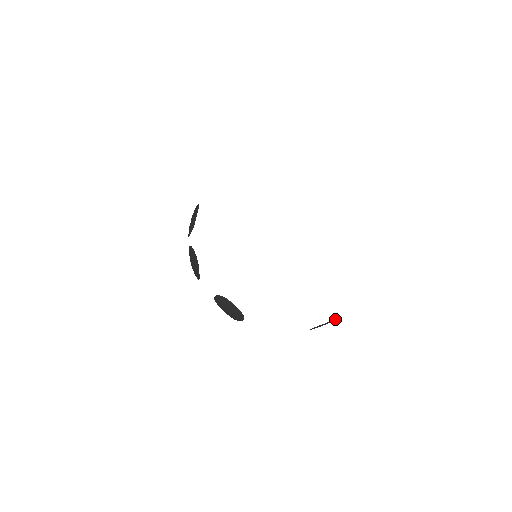
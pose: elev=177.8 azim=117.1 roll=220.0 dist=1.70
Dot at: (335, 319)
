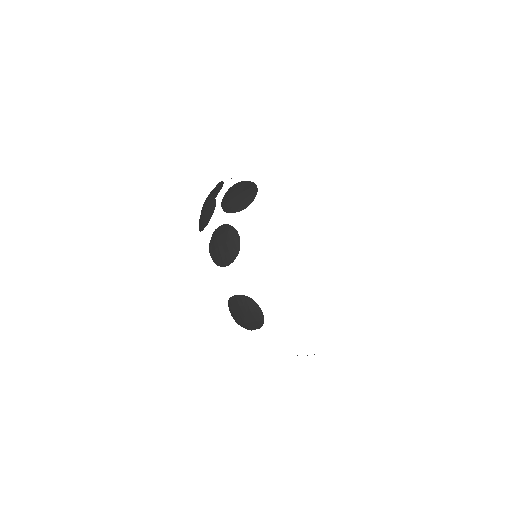
Dot at: occluded
